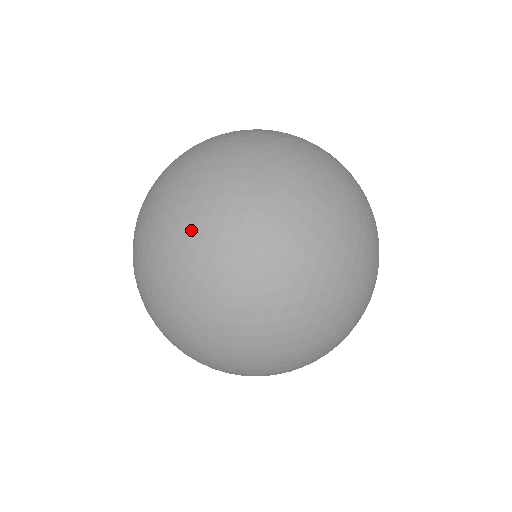
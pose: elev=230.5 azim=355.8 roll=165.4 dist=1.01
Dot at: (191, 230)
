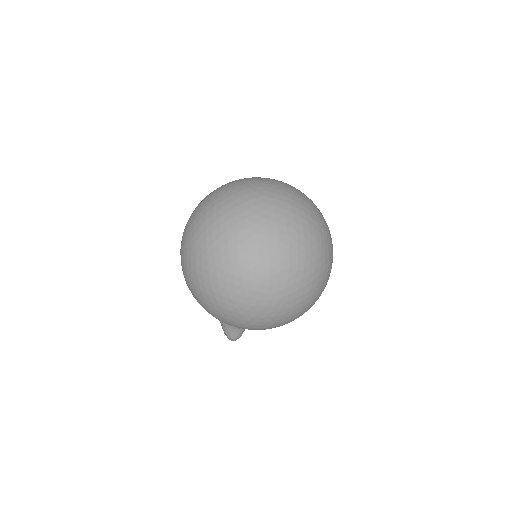
Dot at: (222, 191)
